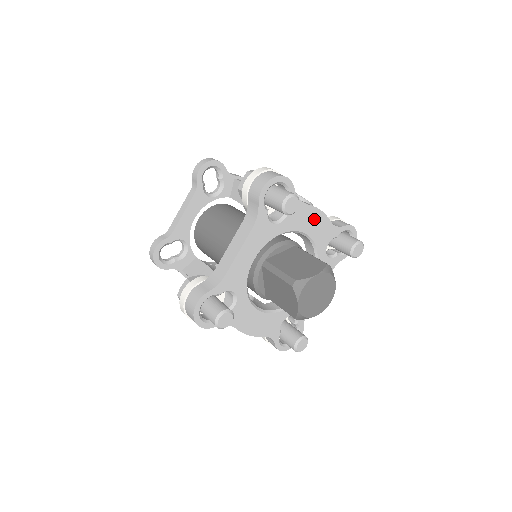
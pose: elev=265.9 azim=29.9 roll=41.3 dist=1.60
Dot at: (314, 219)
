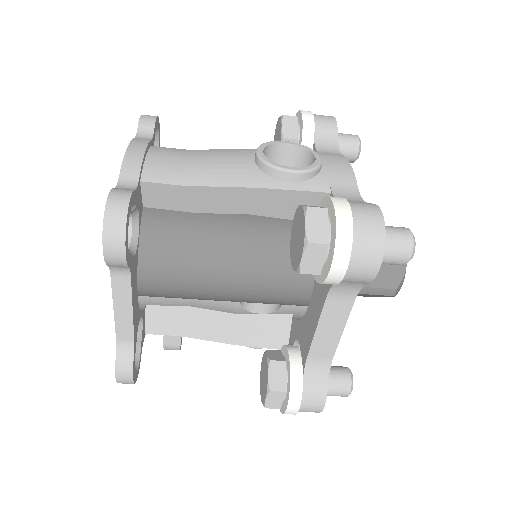
Dot at: occluded
